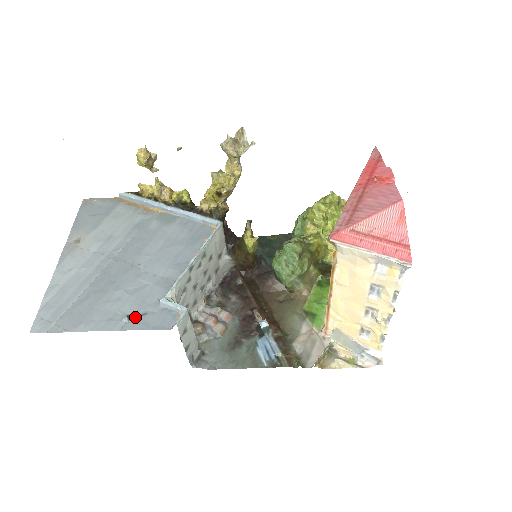
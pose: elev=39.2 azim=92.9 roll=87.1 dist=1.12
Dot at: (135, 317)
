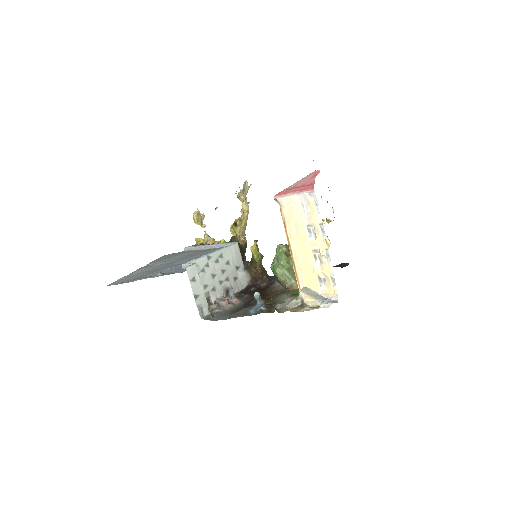
Dot at: occluded
